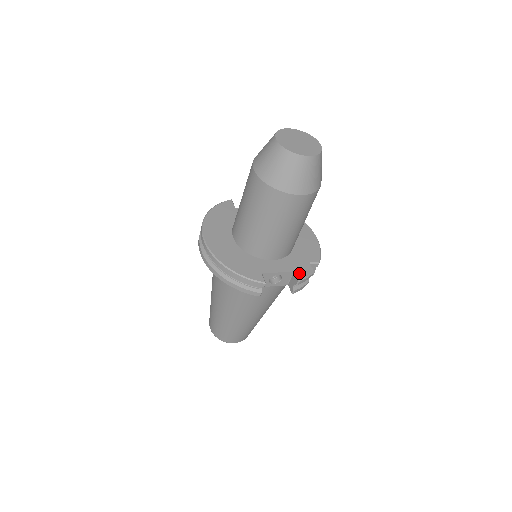
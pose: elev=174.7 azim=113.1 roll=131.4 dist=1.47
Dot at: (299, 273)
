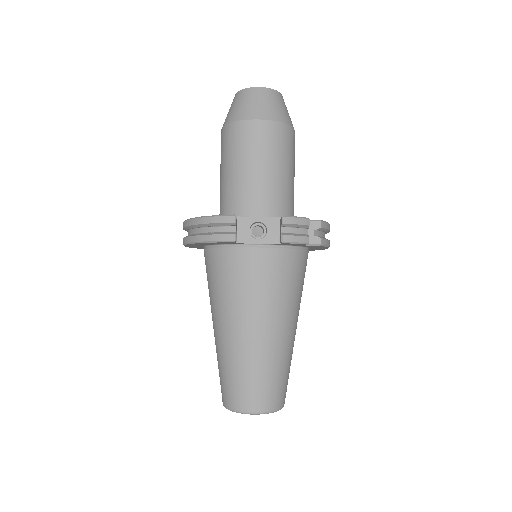
Dot at: occluded
